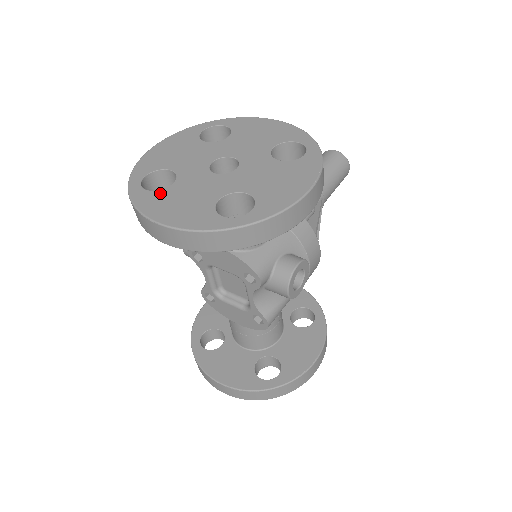
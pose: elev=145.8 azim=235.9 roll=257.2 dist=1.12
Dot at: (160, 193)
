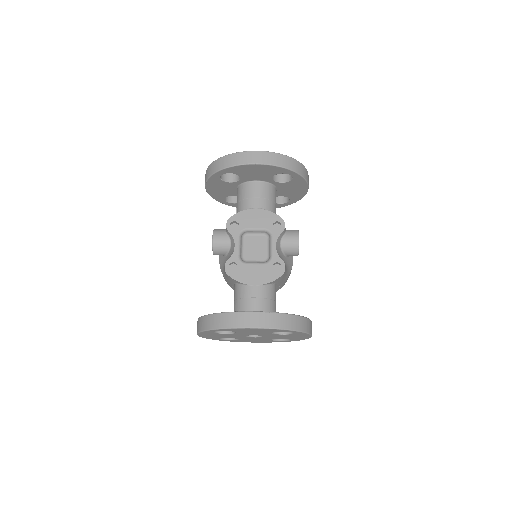
Dot at: occluded
